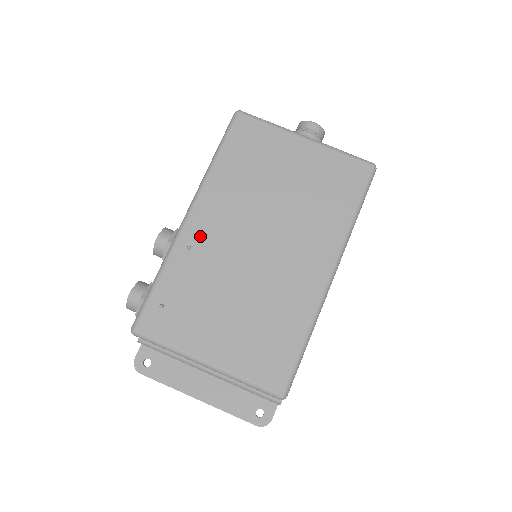
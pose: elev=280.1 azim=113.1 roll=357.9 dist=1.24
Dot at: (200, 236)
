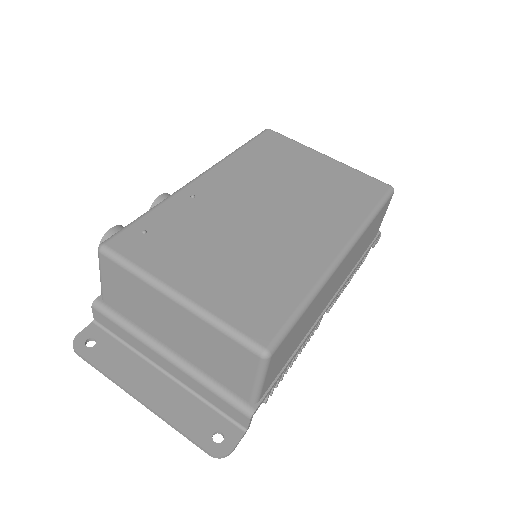
Dot at: (207, 192)
